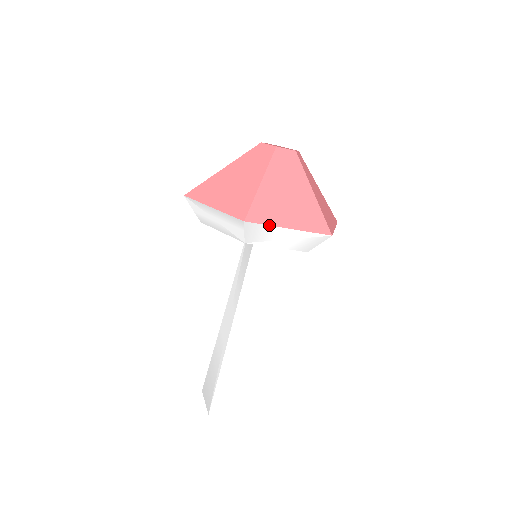
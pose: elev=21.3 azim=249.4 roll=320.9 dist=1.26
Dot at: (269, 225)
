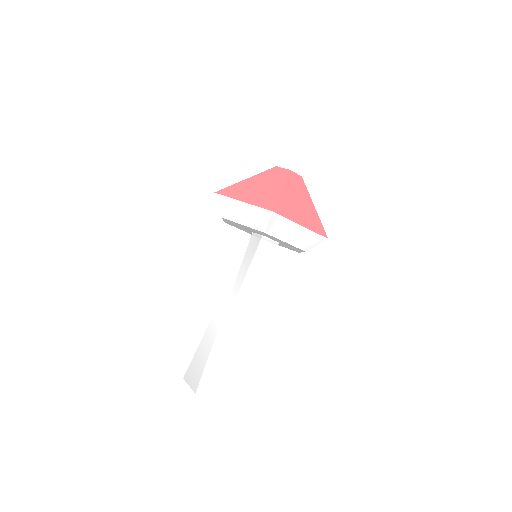
Dot at: (289, 219)
